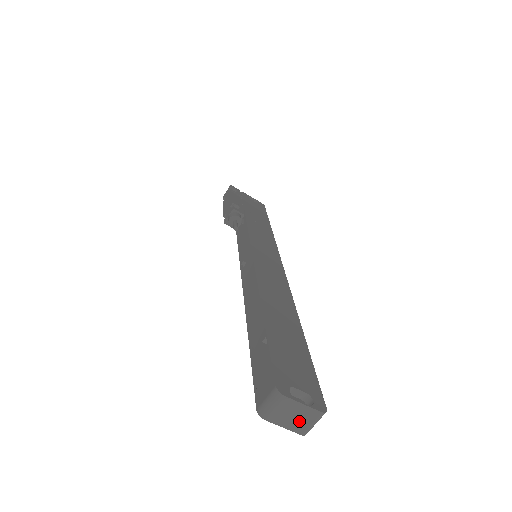
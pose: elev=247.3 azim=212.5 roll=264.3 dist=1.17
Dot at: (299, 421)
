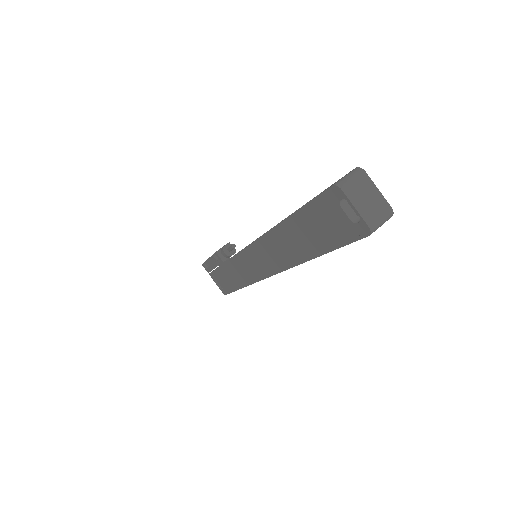
Dot at: (370, 208)
